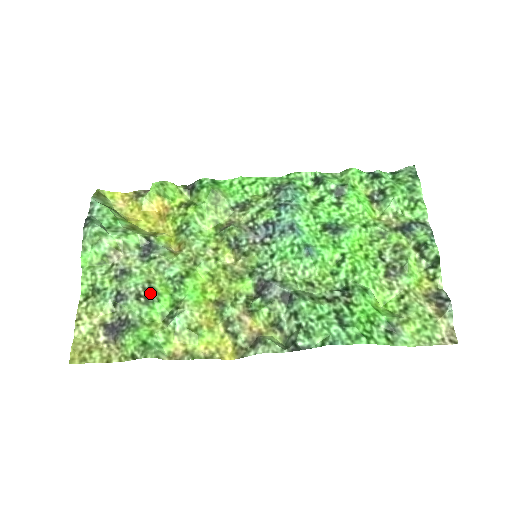
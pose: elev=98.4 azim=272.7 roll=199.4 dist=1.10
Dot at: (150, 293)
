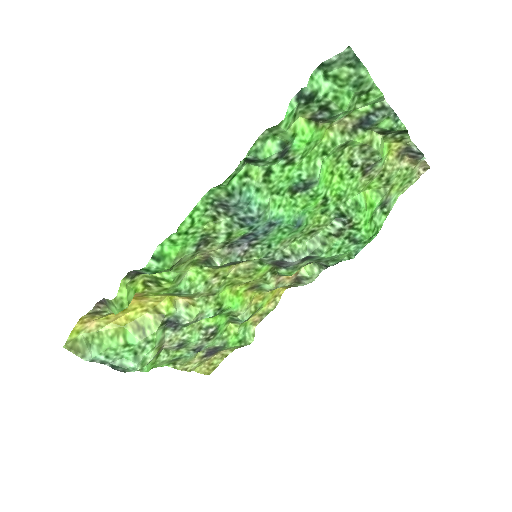
Dot at: (212, 332)
